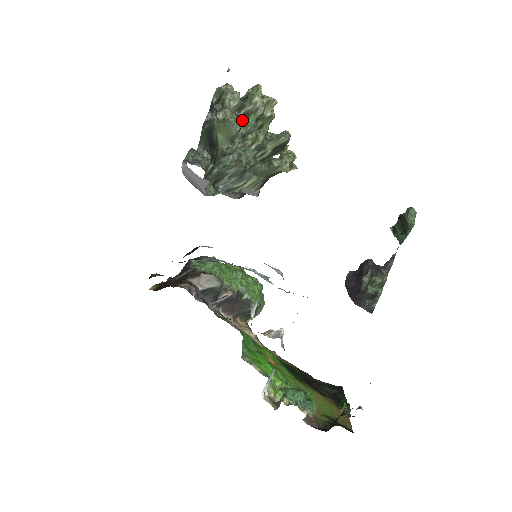
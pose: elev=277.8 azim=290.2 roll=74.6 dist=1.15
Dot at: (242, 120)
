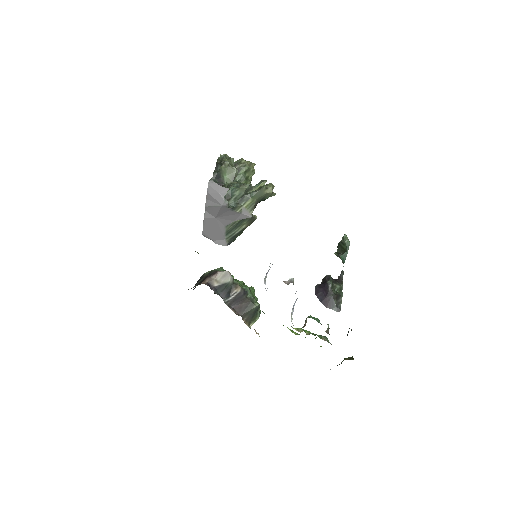
Dot at: occluded
